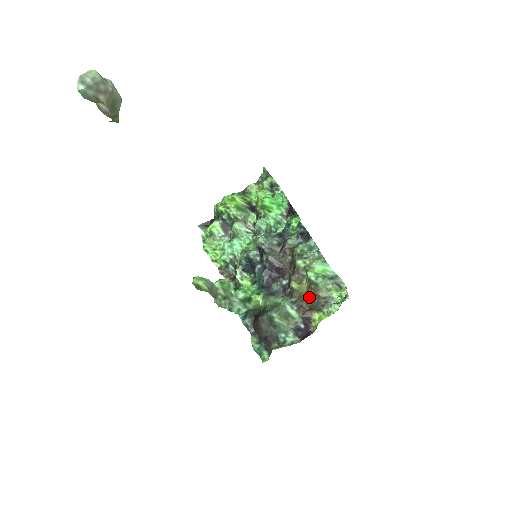
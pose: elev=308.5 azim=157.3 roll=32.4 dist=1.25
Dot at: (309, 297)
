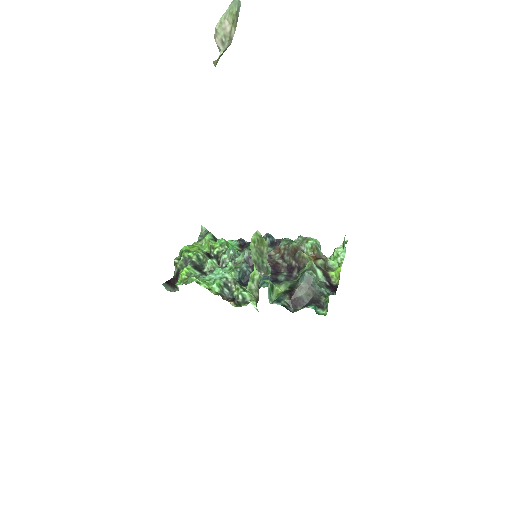
Dot at: (320, 259)
